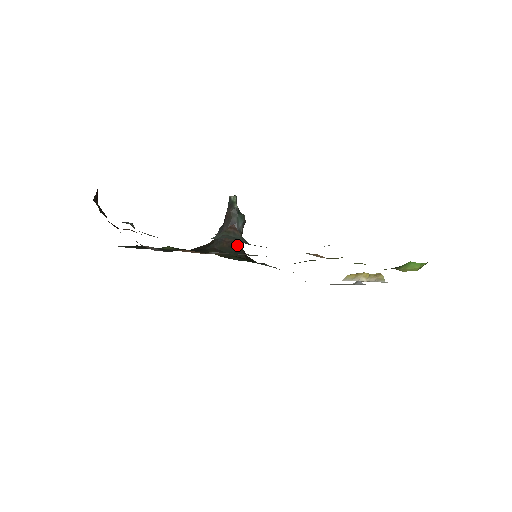
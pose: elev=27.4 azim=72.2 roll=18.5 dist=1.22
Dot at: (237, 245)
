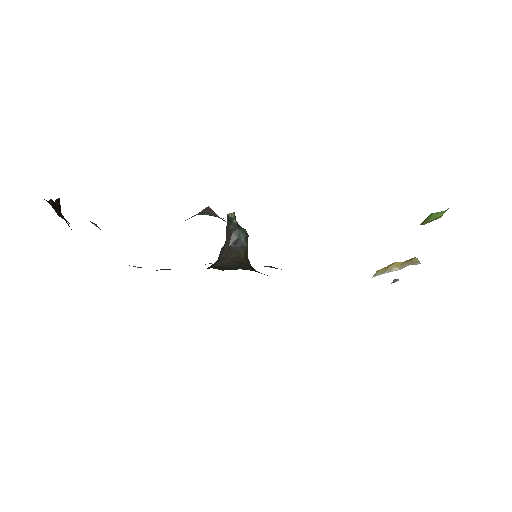
Dot at: (242, 260)
